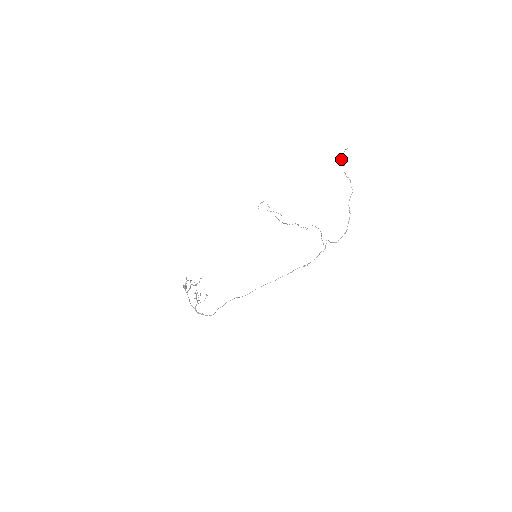
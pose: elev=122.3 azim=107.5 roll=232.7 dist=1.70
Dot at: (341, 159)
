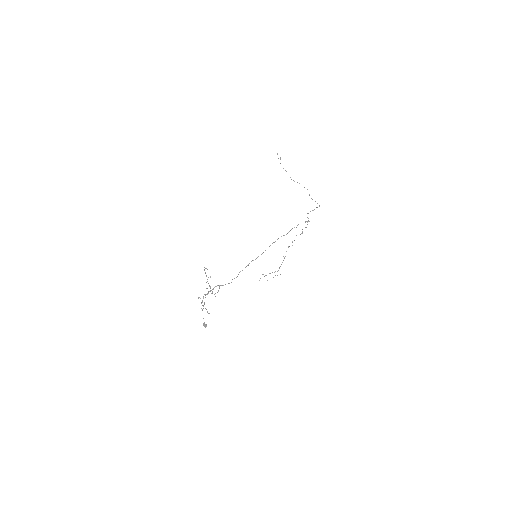
Dot at: occluded
